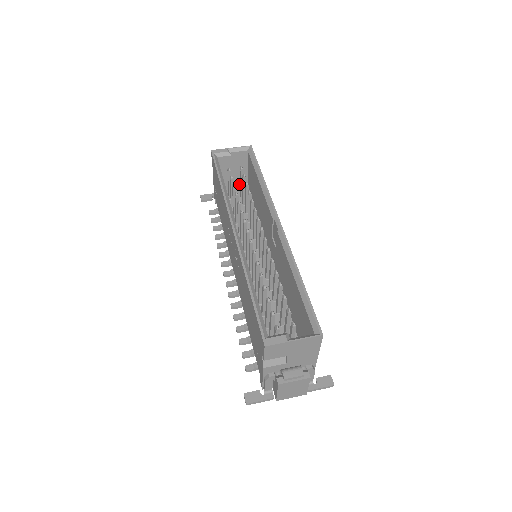
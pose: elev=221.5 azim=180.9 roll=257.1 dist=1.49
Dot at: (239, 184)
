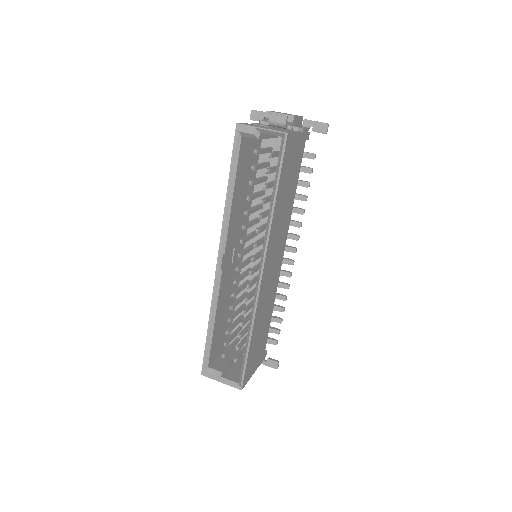
Dot at: occluded
